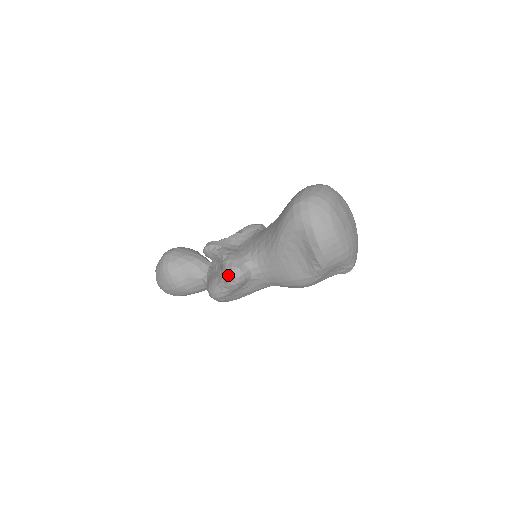
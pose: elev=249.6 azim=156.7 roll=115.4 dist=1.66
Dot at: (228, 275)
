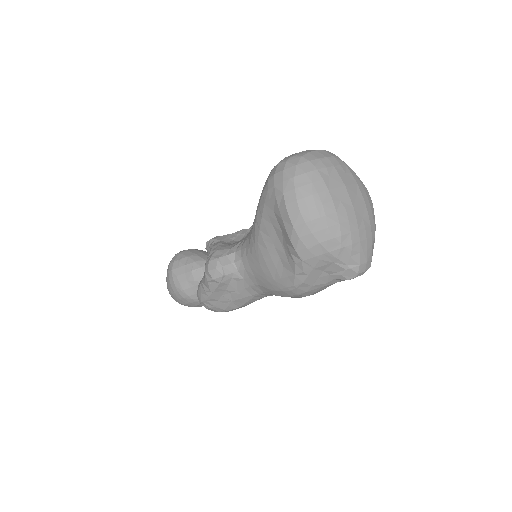
Dot at: (206, 267)
